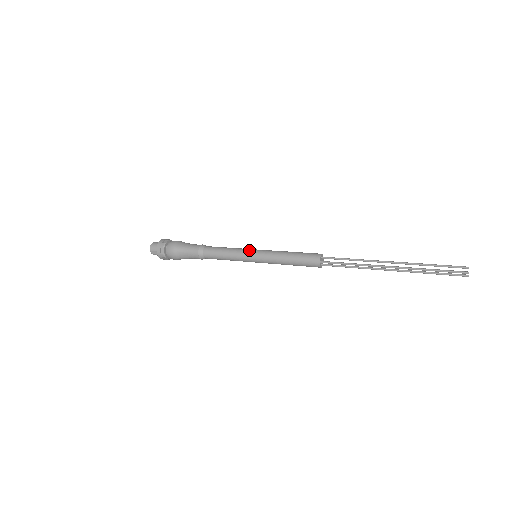
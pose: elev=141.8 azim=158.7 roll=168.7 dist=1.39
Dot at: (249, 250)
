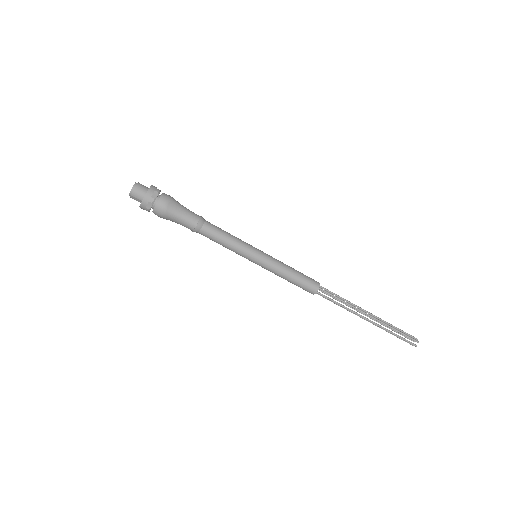
Dot at: (253, 251)
